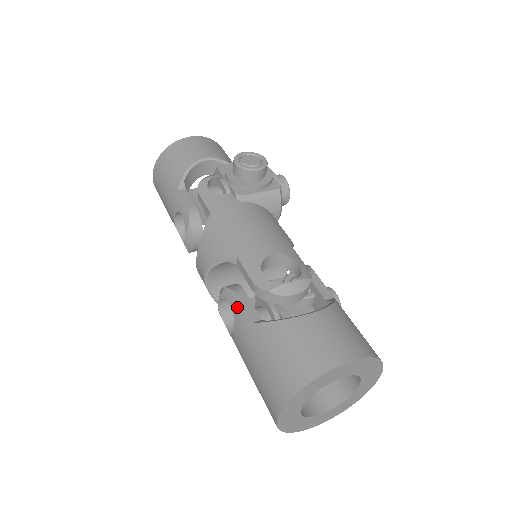
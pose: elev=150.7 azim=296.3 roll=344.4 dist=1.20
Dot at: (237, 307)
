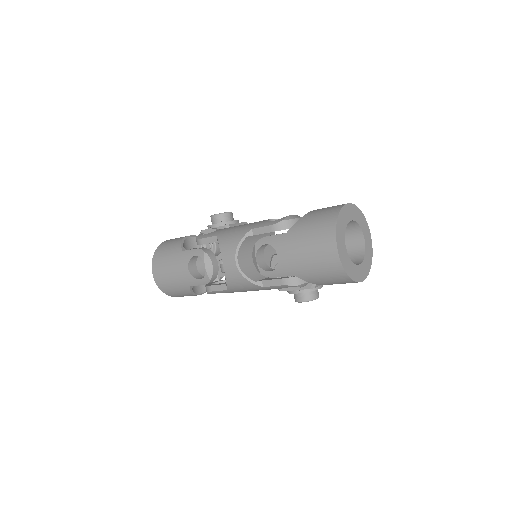
Dot at: (271, 239)
